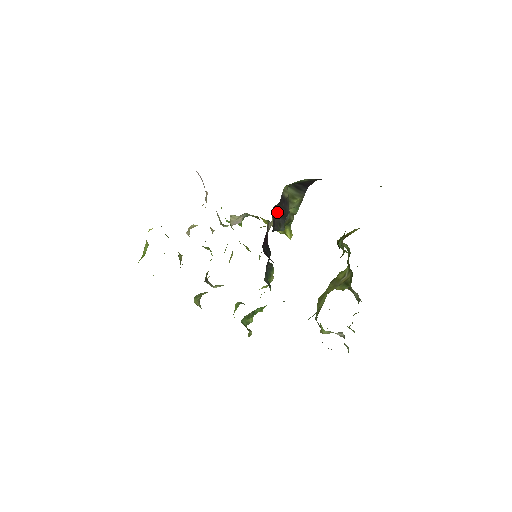
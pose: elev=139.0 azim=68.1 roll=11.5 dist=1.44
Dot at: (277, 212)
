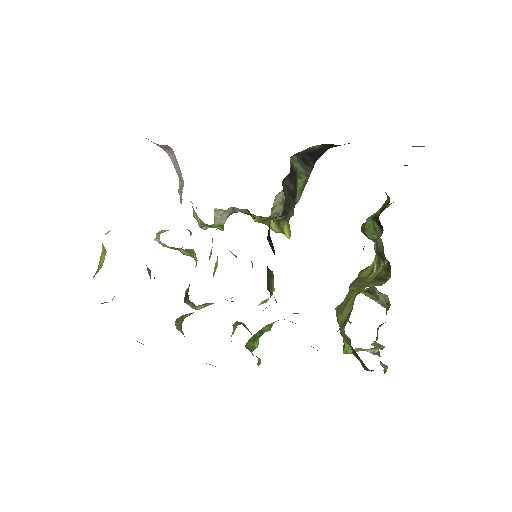
Dot at: (286, 188)
